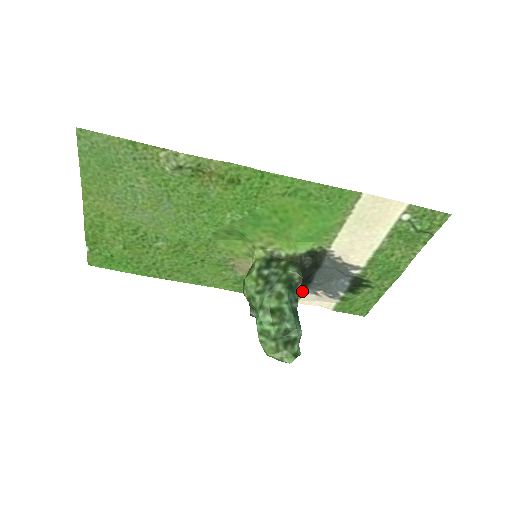
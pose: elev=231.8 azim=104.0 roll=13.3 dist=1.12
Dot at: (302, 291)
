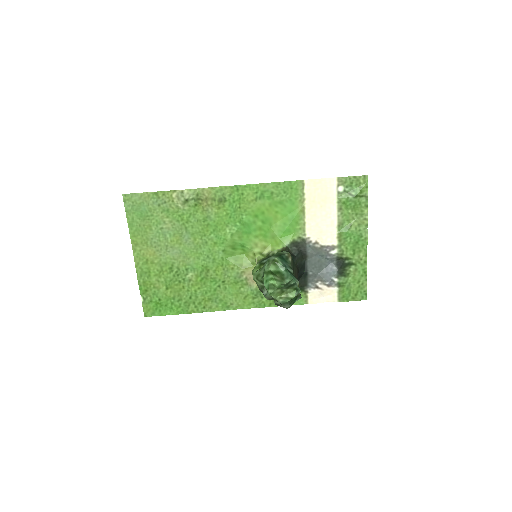
Dot at: (305, 288)
